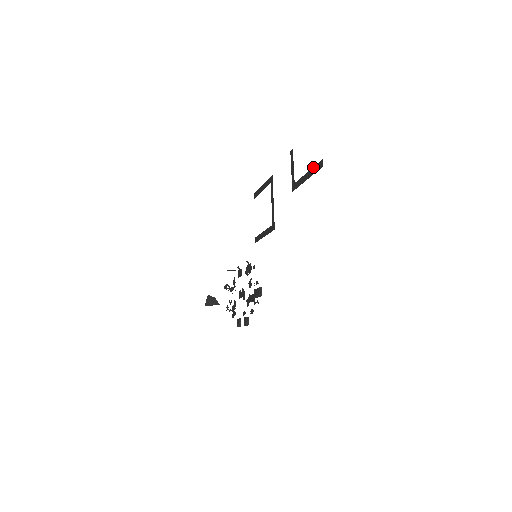
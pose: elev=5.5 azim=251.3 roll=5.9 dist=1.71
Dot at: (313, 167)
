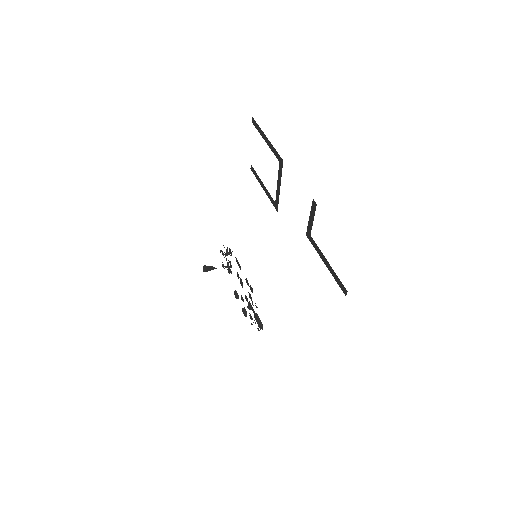
Dot at: (335, 274)
